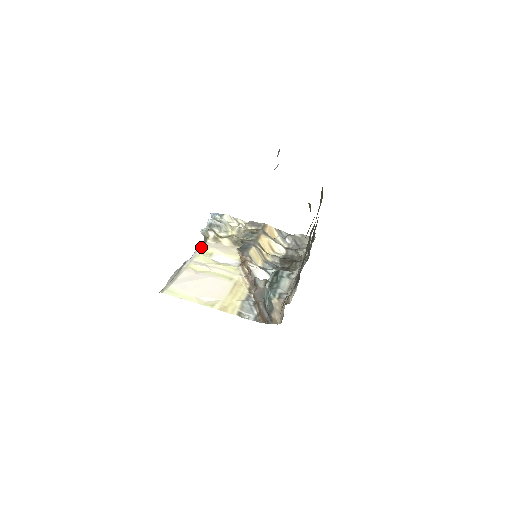
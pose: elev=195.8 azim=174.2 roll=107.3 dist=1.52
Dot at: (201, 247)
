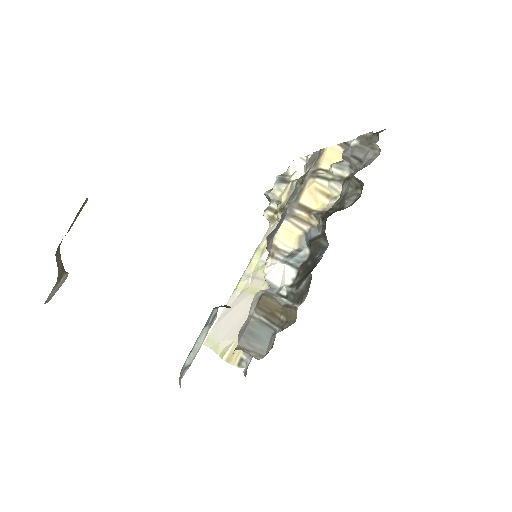
Dot at: (261, 241)
